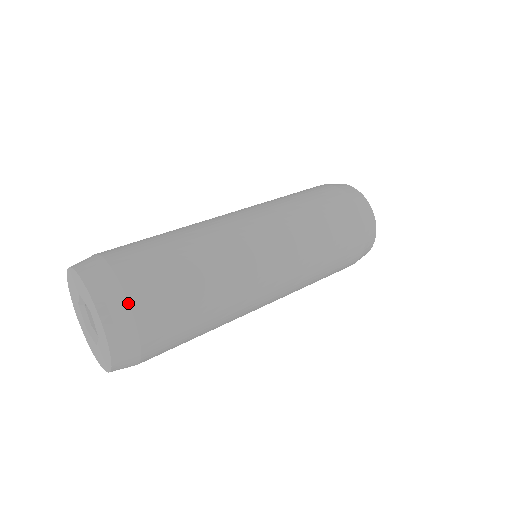
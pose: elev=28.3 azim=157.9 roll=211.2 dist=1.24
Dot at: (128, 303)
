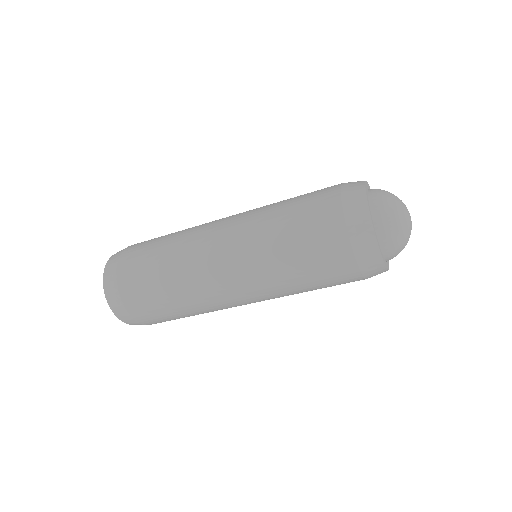
Dot at: (123, 250)
